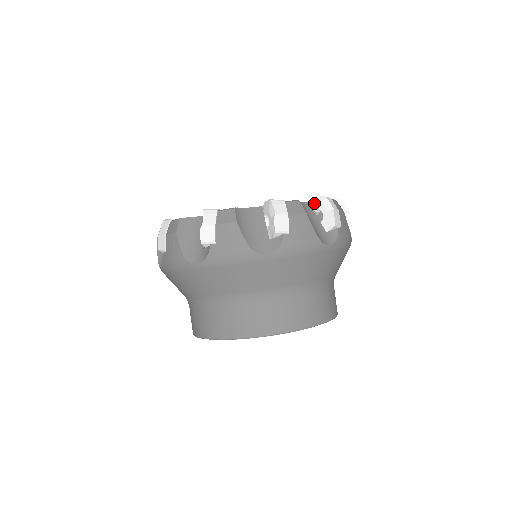
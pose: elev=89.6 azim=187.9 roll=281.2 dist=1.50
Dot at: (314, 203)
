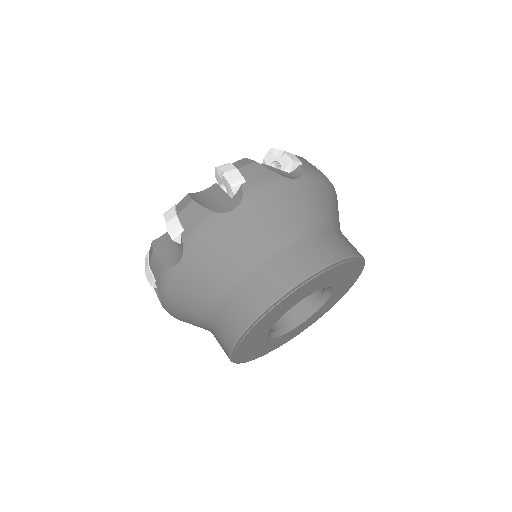
Dot at: occluded
